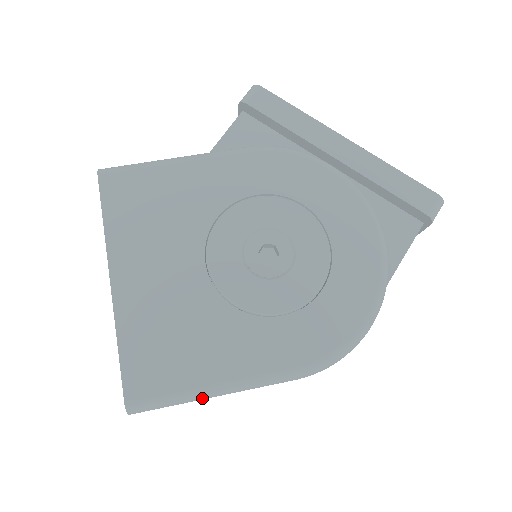
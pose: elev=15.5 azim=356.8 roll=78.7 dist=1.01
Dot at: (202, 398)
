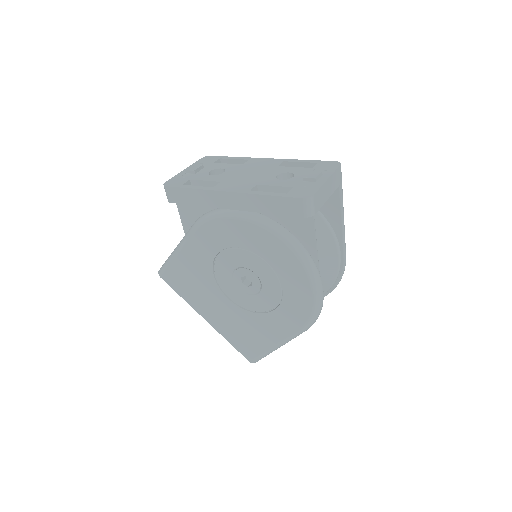
Dot at: occluded
